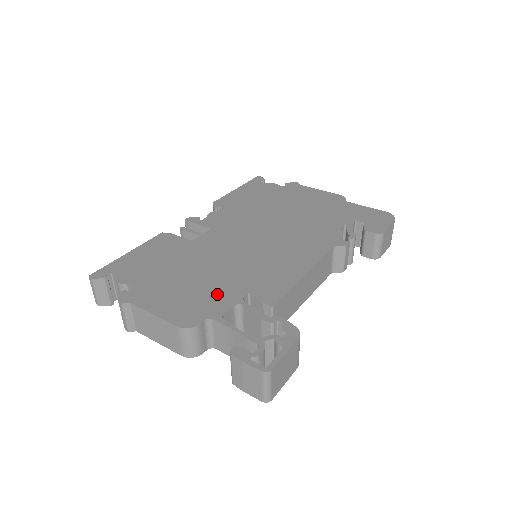
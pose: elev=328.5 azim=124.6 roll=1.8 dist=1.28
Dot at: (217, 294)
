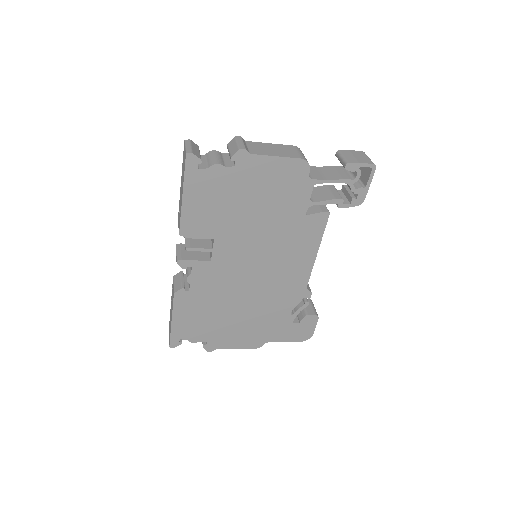
Dot at: occluded
